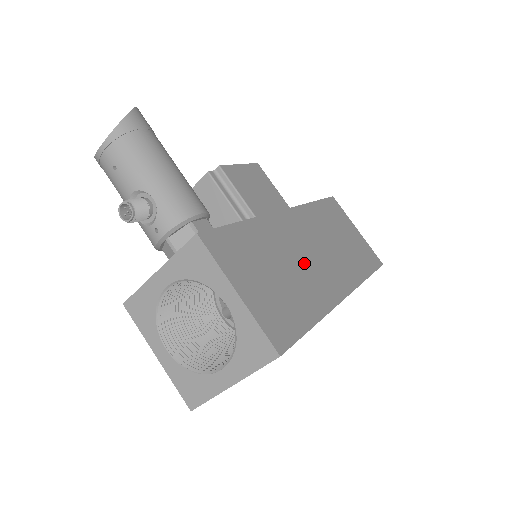
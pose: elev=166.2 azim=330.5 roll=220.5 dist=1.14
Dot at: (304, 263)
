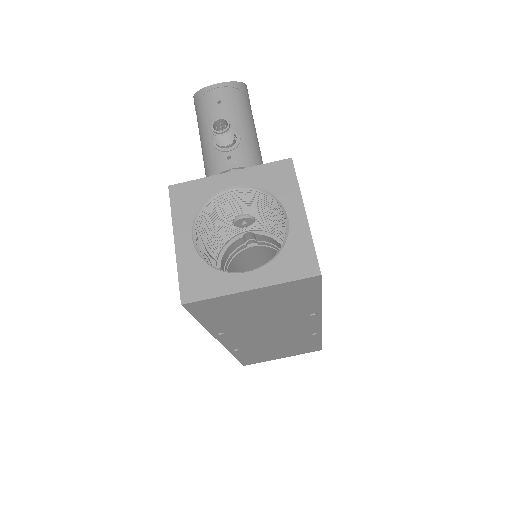
Dot at: occluded
